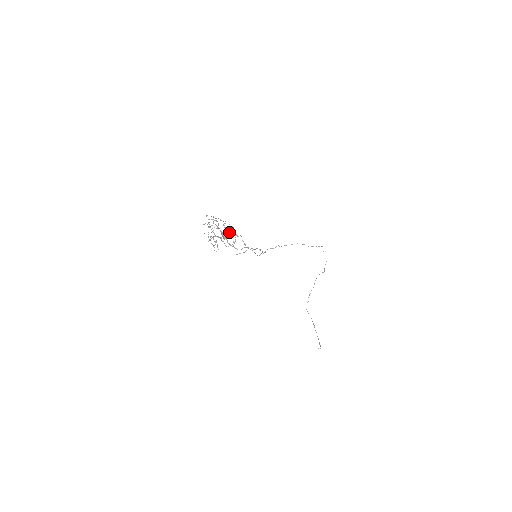
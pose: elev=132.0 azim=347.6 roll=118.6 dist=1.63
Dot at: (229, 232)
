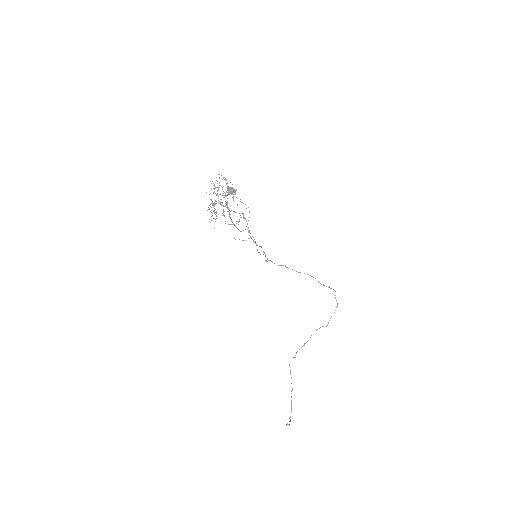
Dot at: occluded
